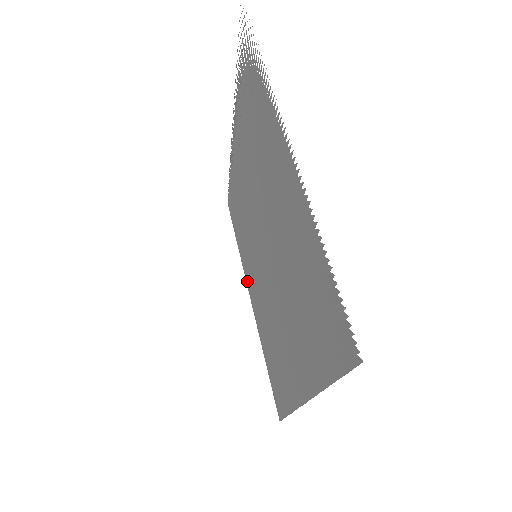
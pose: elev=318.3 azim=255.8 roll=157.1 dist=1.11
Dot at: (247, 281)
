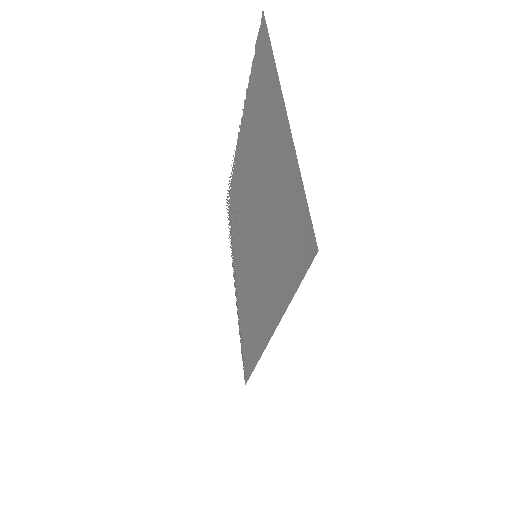
Dot at: (263, 332)
